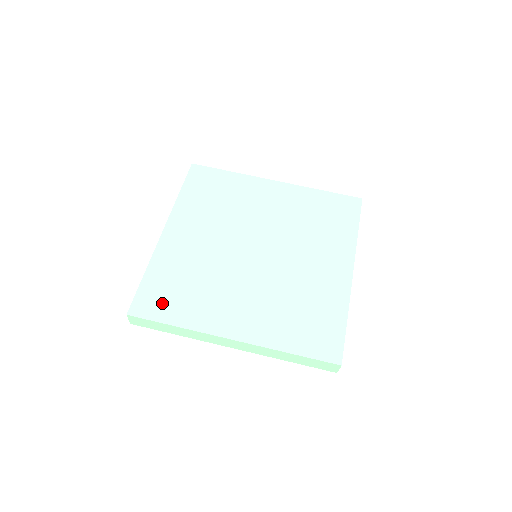
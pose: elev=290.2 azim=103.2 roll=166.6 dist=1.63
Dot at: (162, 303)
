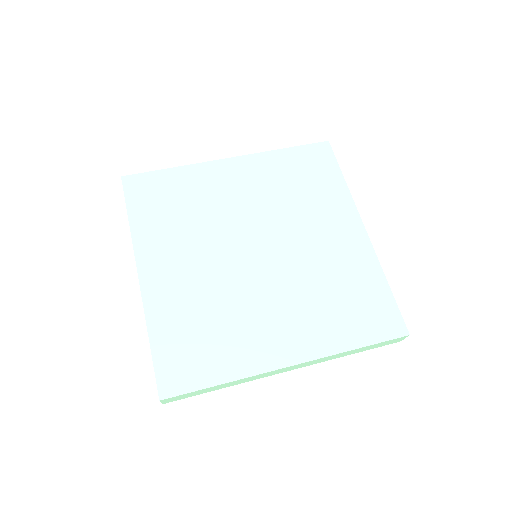
Dot at: (191, 365)
